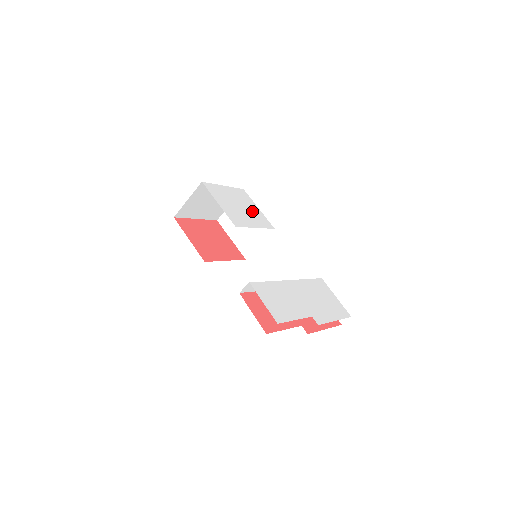
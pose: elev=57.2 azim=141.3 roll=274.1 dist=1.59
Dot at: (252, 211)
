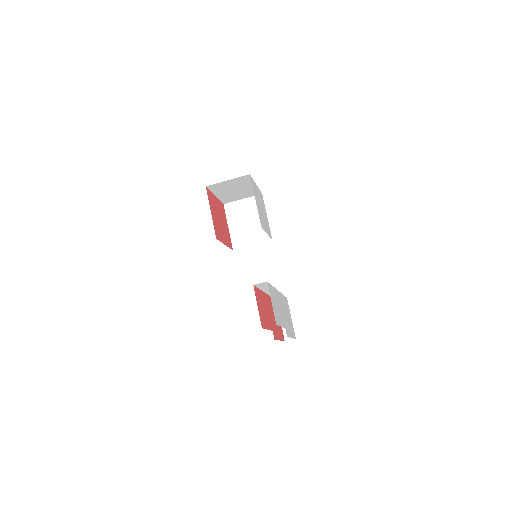
Dot at: (265, 217)
